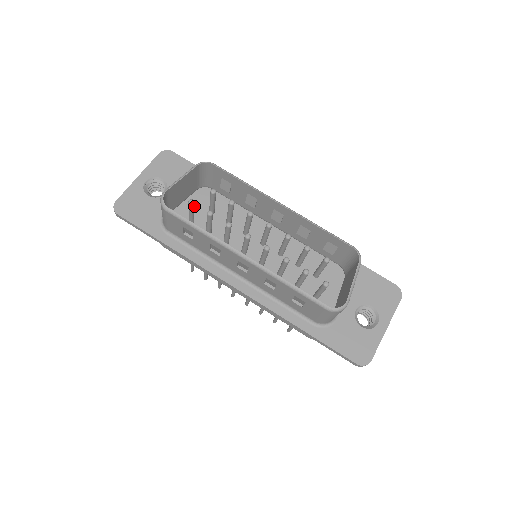
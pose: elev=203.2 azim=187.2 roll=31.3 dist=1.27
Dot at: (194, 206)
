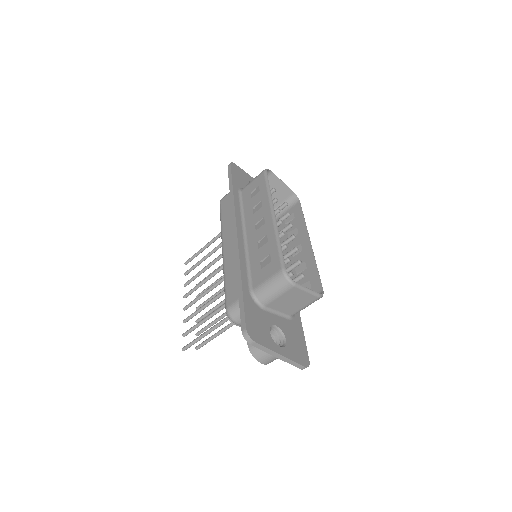
Dot at: occluded
